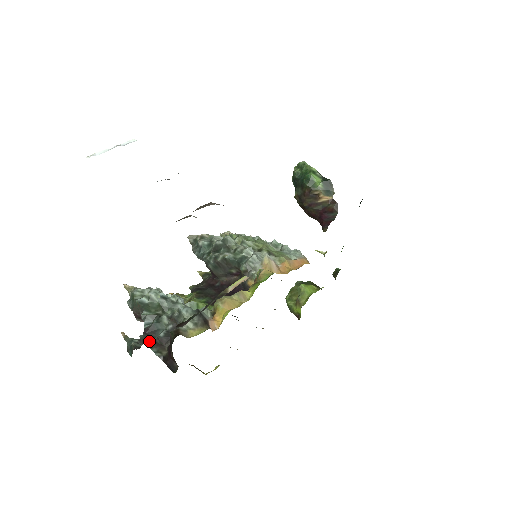
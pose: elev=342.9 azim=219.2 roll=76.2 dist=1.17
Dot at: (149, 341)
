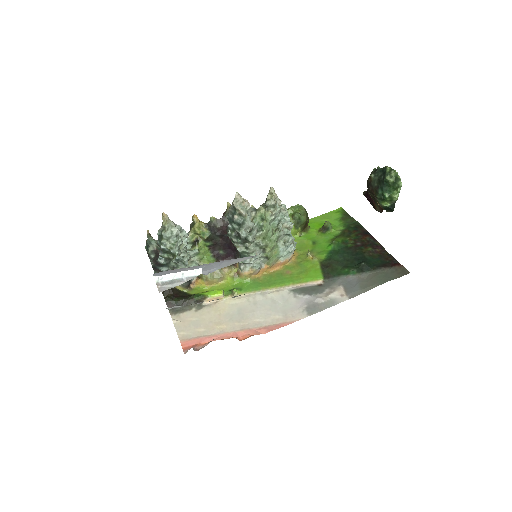
Dot at: (156, 268)
